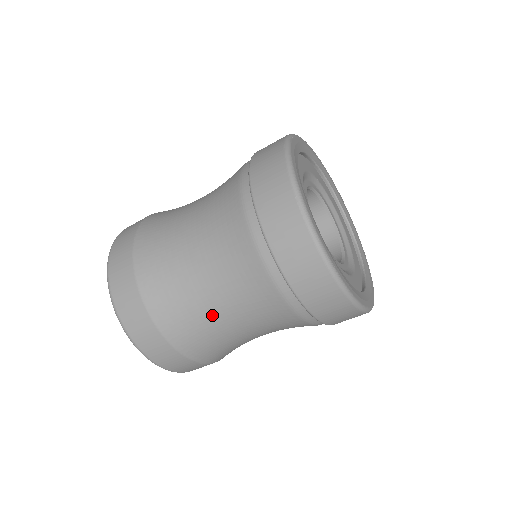
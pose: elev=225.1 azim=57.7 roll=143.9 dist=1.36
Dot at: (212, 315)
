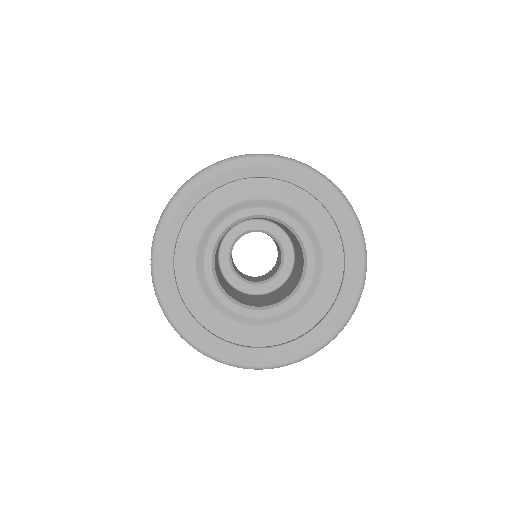
Dot at: occluded
